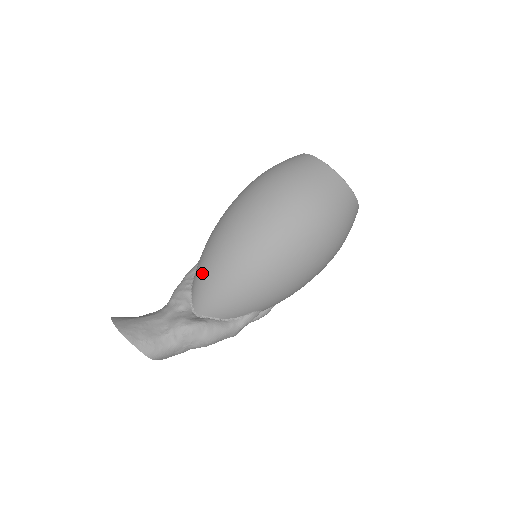
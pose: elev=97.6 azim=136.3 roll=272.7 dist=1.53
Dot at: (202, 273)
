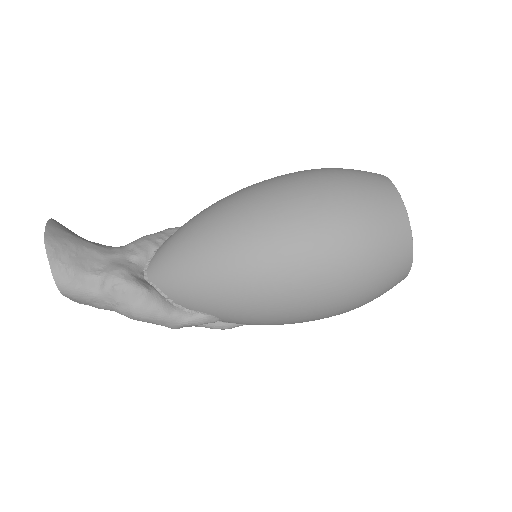
Dot at: (181, 233)
